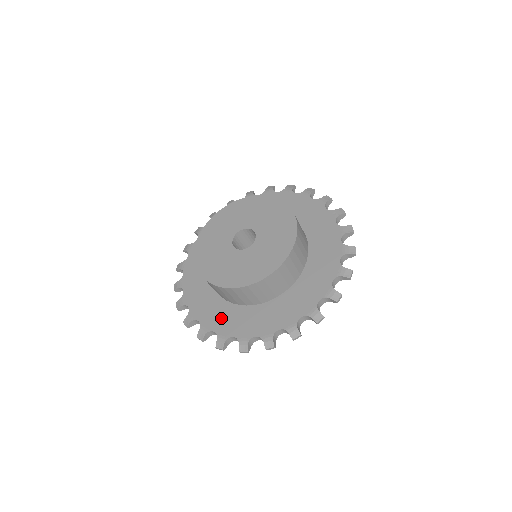
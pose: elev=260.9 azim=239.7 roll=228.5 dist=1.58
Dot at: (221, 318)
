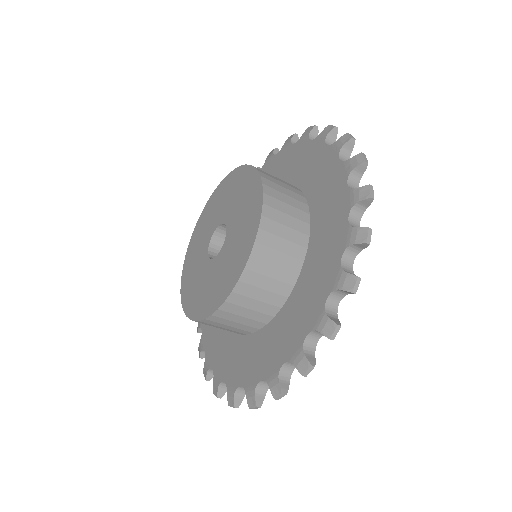
Dot at: (220, 351)
